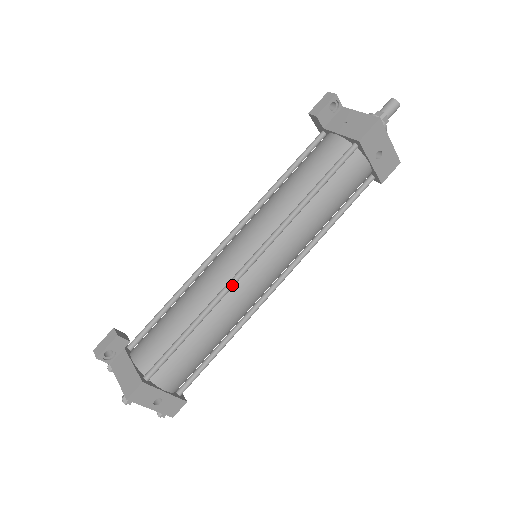
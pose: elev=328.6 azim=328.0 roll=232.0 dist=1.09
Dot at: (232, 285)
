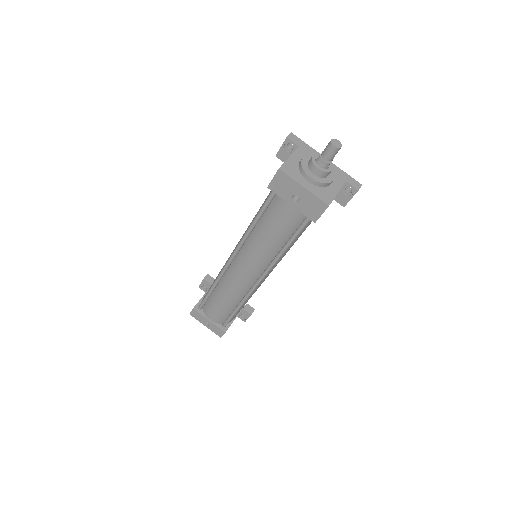
Dot at: (223, 271)
